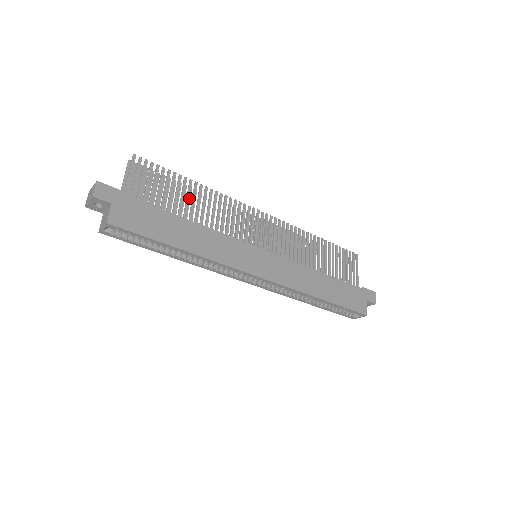
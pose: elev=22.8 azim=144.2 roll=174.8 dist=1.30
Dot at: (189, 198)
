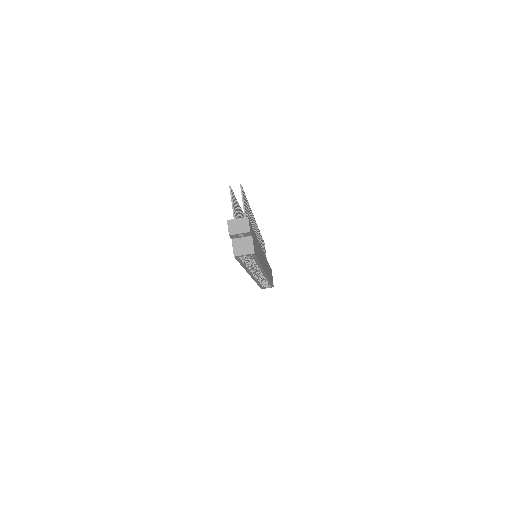
Dot at: (250, 218)
